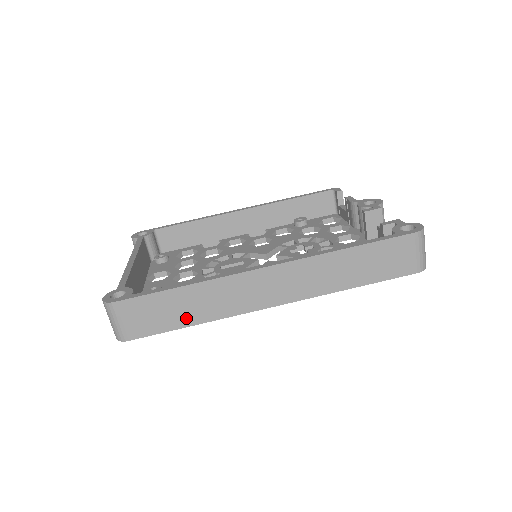
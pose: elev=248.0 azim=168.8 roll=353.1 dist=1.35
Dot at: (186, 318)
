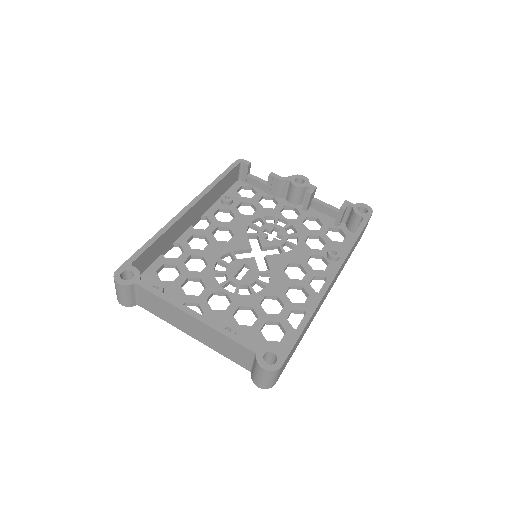
Dot at: occluded
